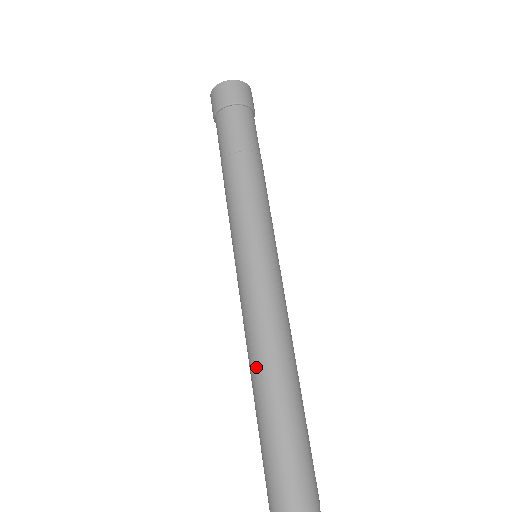
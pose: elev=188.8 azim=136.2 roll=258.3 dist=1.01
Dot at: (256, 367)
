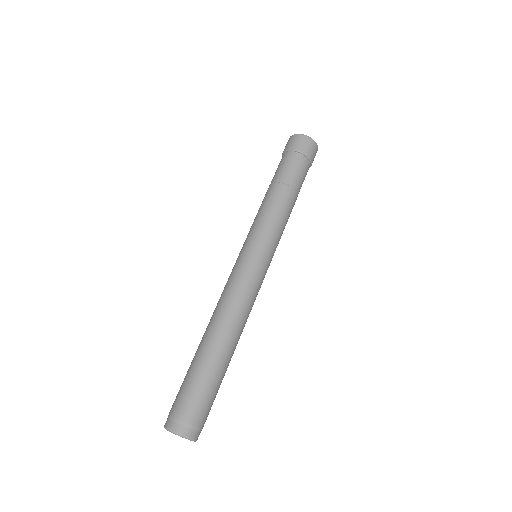
Dot at: (224, 326)
